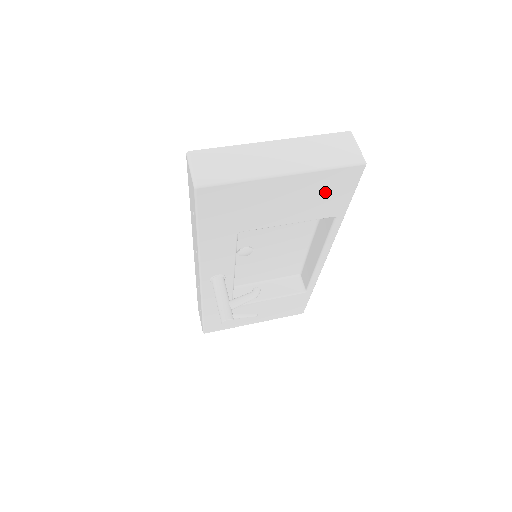
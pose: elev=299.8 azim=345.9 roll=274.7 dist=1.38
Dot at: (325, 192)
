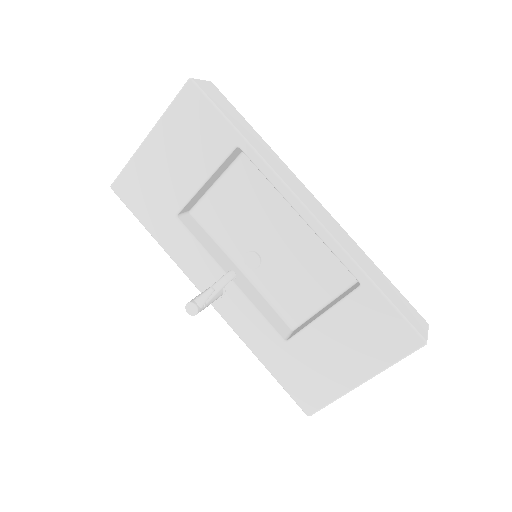
Dot at: (193, 128)
